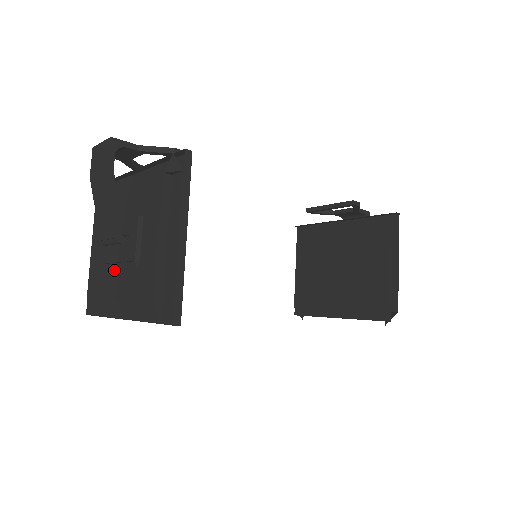
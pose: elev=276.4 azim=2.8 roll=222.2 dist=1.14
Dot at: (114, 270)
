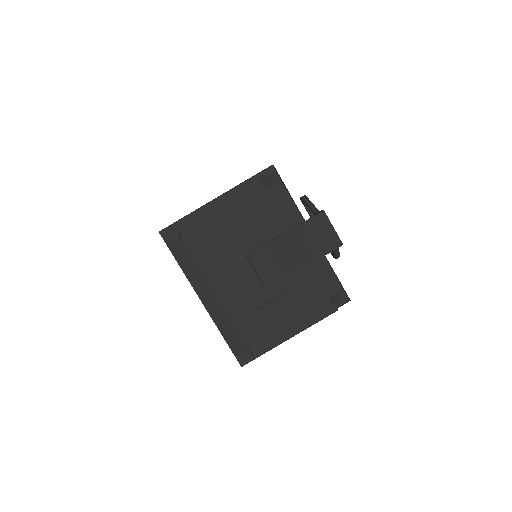
Dot at: (232, 274)
